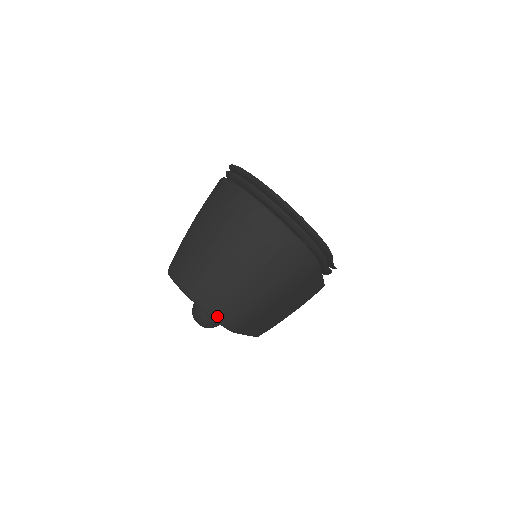
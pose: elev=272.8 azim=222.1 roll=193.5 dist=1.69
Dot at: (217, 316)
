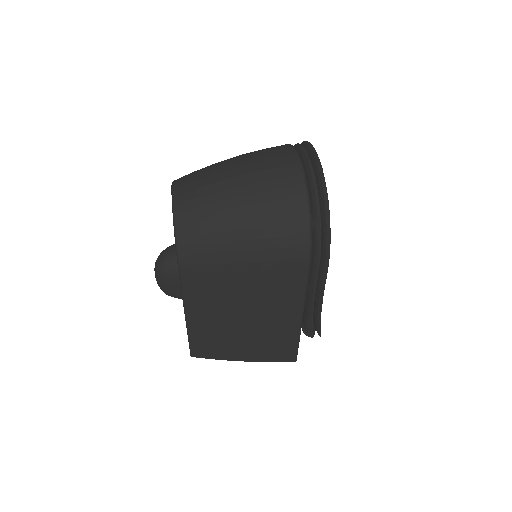
Dot at: (180, 223)
